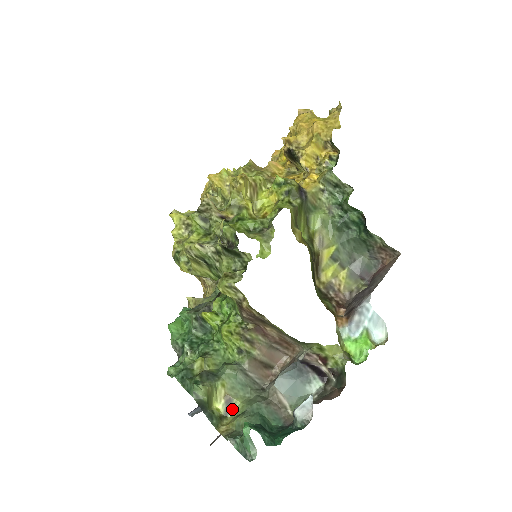
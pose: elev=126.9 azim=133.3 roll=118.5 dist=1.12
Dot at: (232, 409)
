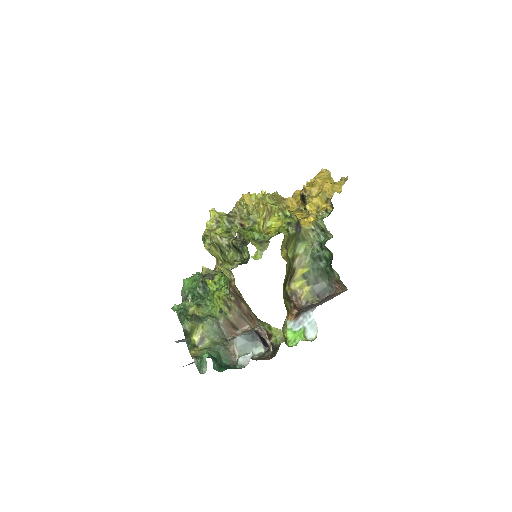
Dot at: (203, 343)
